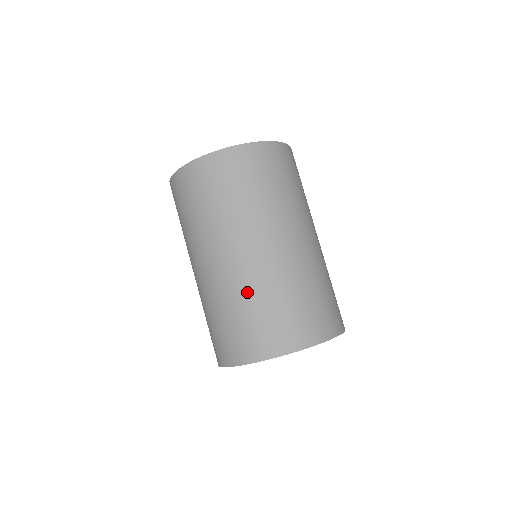
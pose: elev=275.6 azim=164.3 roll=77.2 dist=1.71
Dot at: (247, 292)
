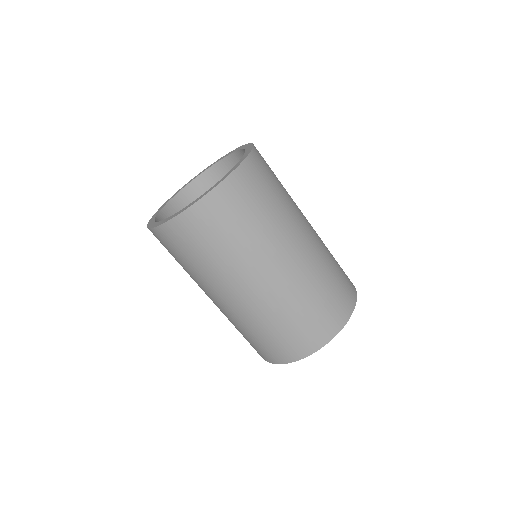
Dot at: (261, 320)
